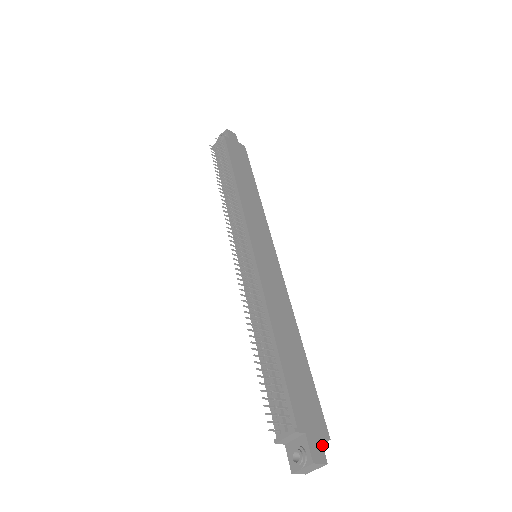
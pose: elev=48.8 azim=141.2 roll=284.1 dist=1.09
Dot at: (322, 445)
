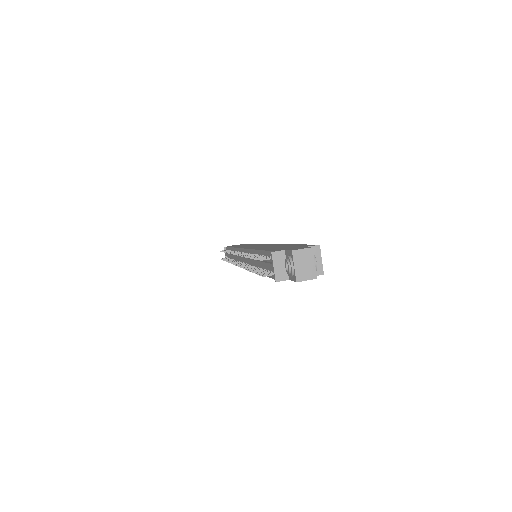
Dot at: (307, 247)
